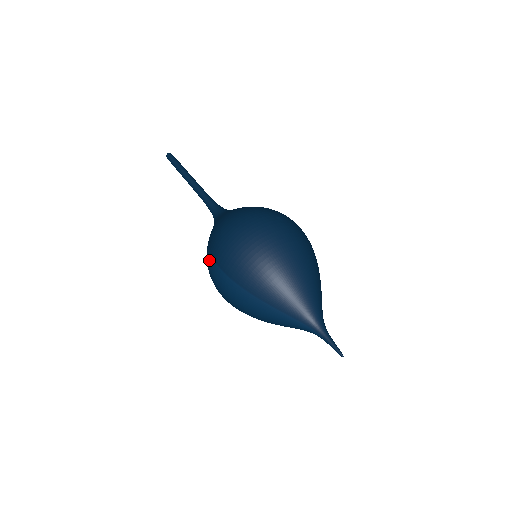
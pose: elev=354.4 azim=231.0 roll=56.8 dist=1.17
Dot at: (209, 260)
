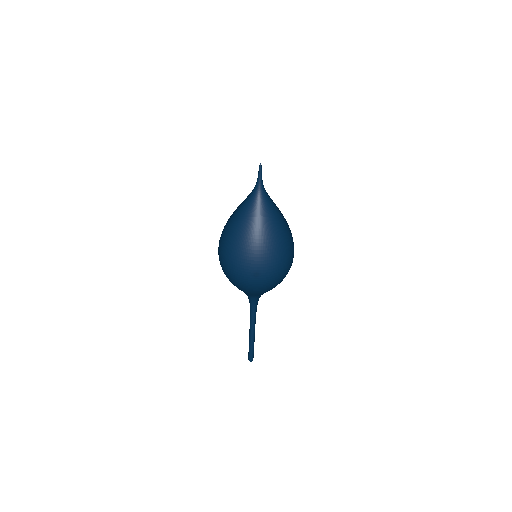
Dot at: occluded
